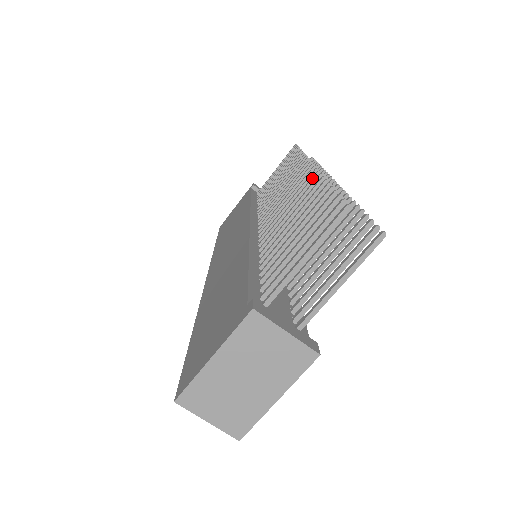
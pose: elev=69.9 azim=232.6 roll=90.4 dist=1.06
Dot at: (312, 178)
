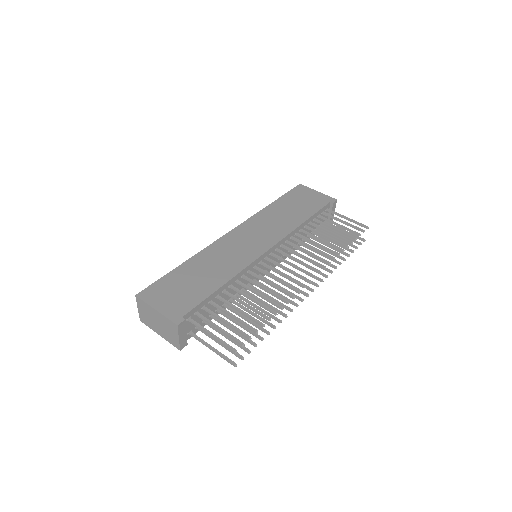
Dot at: (289, 295)
